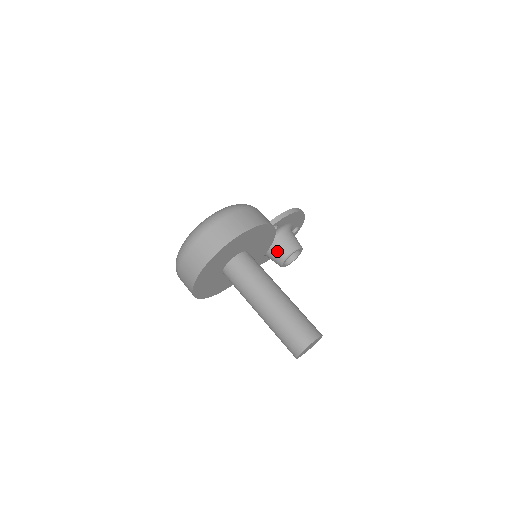
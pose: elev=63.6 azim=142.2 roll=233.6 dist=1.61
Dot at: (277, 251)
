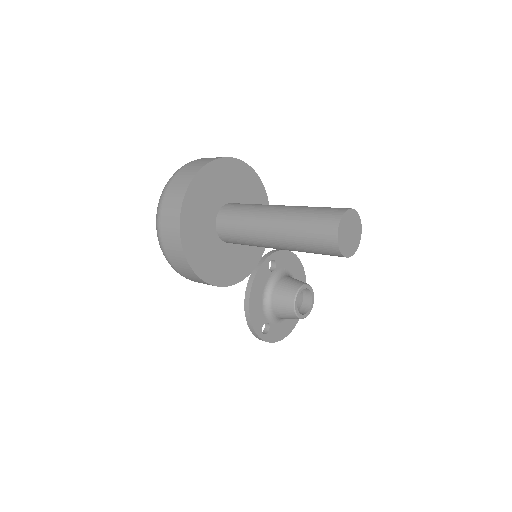
Dot at: (283, 291)
